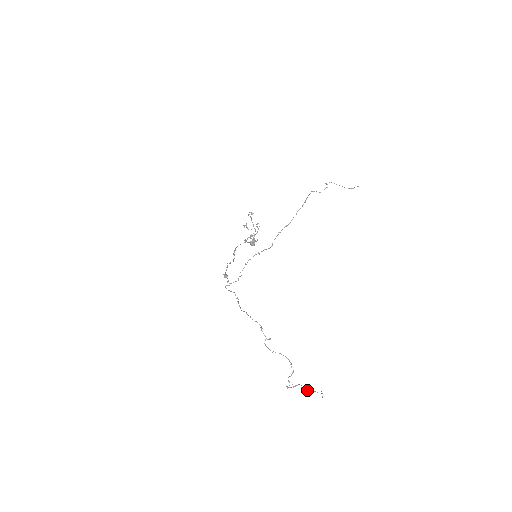
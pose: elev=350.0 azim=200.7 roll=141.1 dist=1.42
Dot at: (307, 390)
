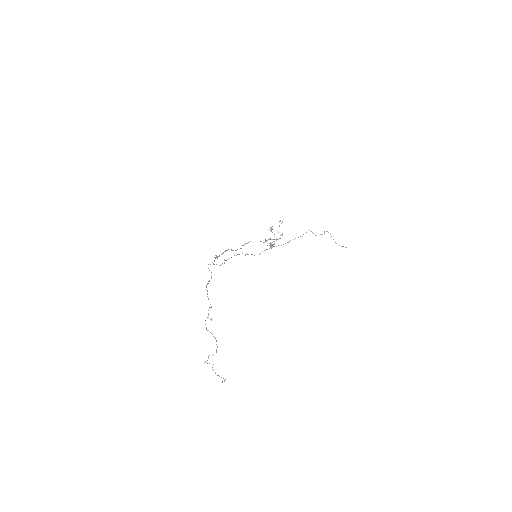
Dot at: (215, 372)
